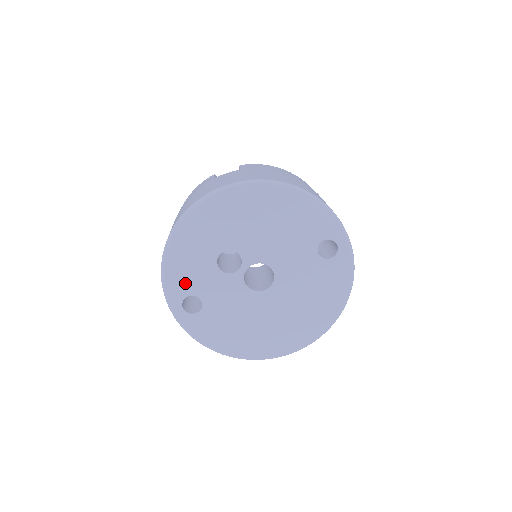
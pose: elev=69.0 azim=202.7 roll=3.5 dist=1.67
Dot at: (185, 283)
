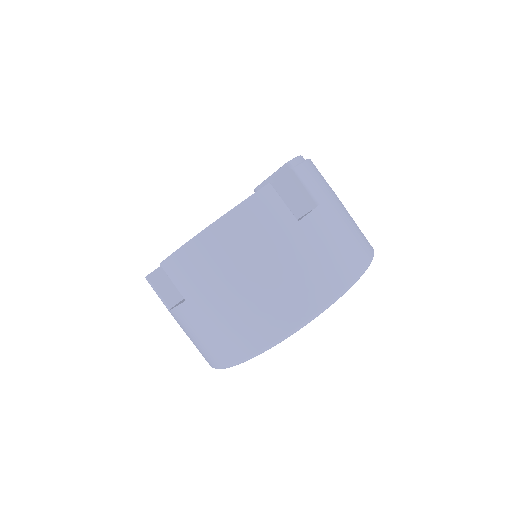
Dot at: occluded
